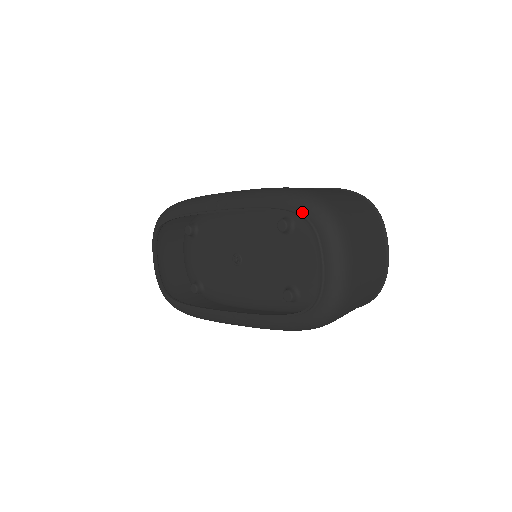
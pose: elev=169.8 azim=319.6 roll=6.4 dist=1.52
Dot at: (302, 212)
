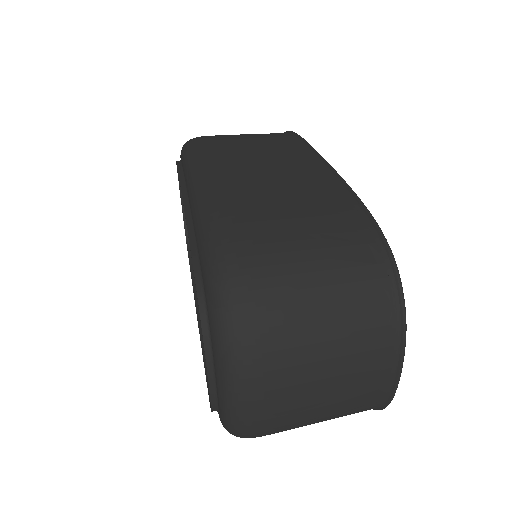
Dot at: (205, 293)
